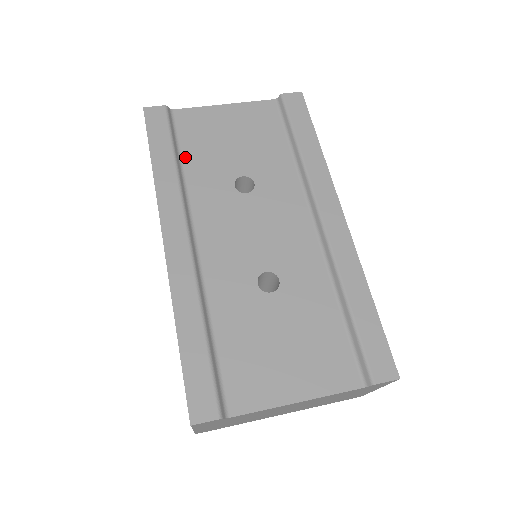
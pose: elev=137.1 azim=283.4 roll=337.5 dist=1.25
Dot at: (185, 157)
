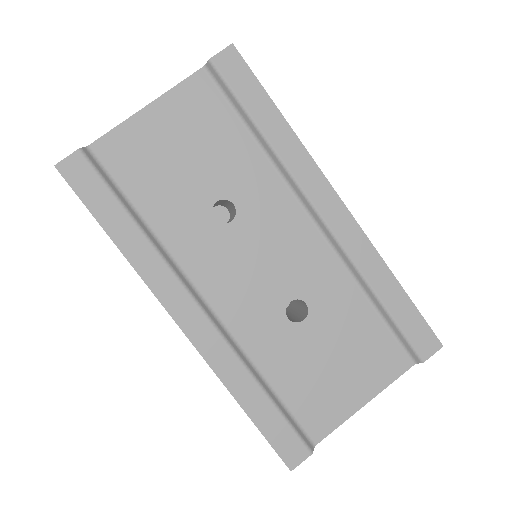
Dot at: (141, 208)
